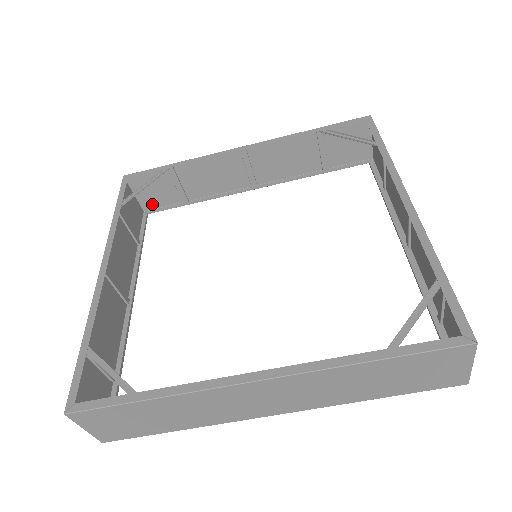
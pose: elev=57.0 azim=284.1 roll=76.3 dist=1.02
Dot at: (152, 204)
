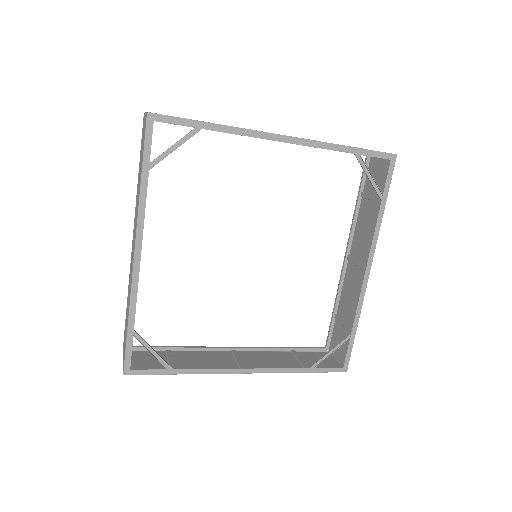
Dot at: occluded
